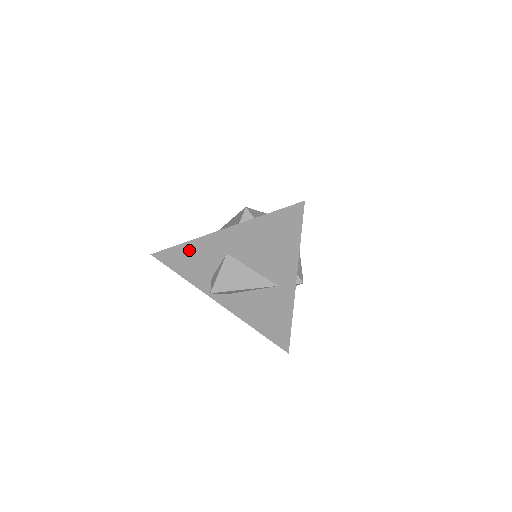
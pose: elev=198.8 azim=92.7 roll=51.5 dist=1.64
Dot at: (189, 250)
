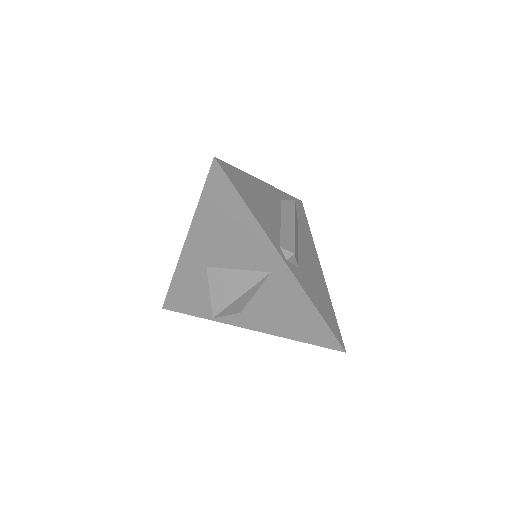
Dot at: (181, 284)
